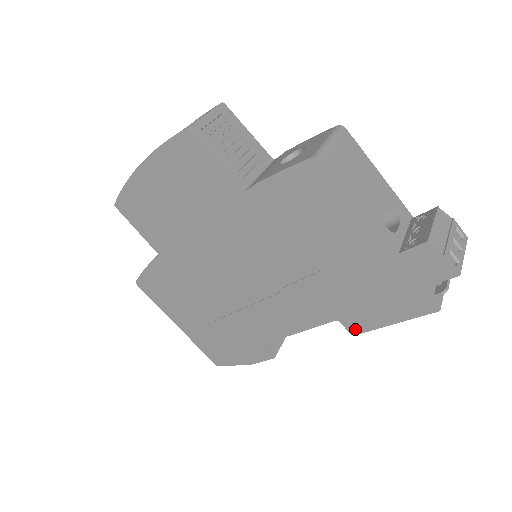
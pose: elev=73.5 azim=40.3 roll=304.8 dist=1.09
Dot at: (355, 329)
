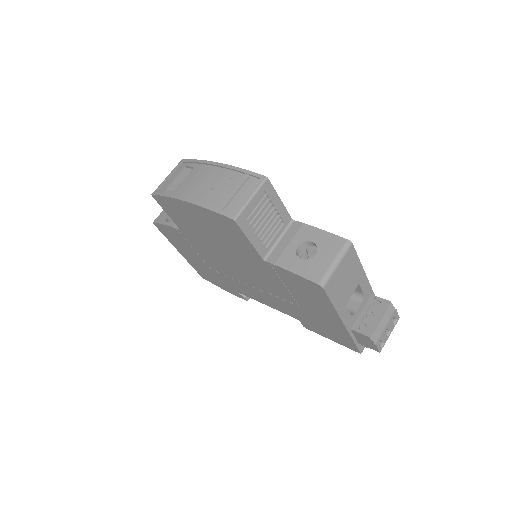
Dot at: (308, 328)
